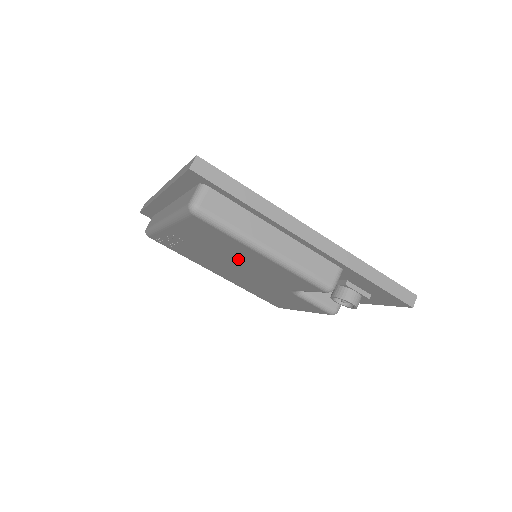
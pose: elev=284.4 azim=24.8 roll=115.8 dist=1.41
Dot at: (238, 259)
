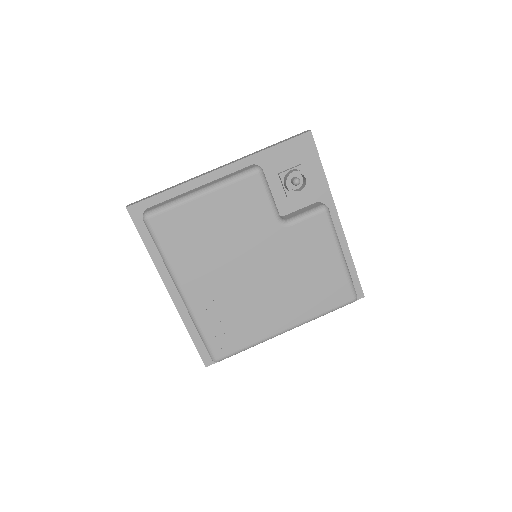
Dot at: (224, 241)
